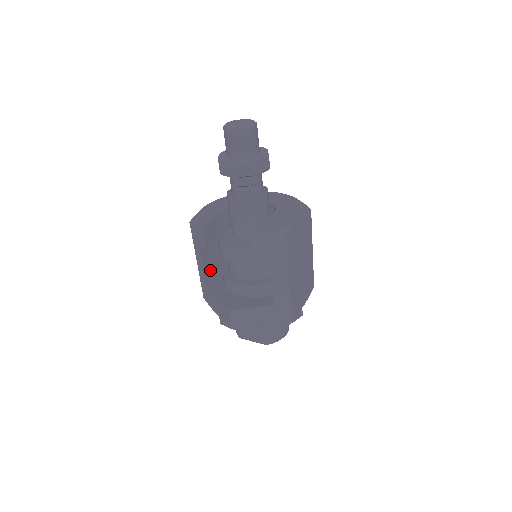
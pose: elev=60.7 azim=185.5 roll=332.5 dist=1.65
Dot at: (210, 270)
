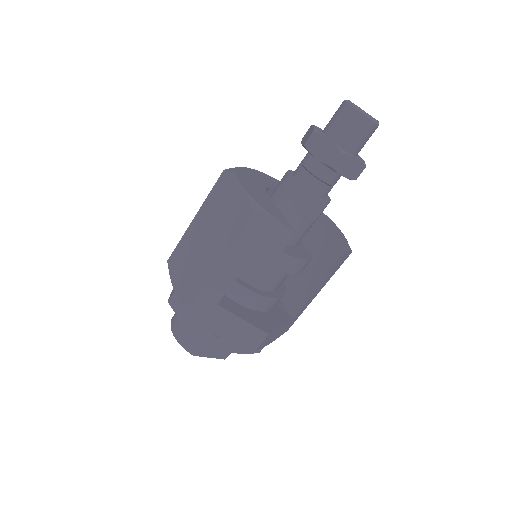
Dot at: occluded
